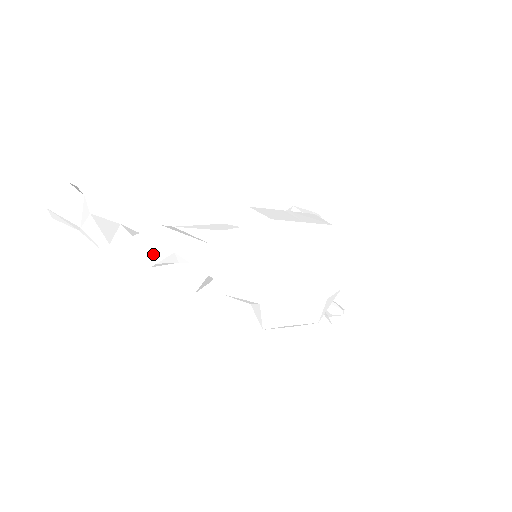
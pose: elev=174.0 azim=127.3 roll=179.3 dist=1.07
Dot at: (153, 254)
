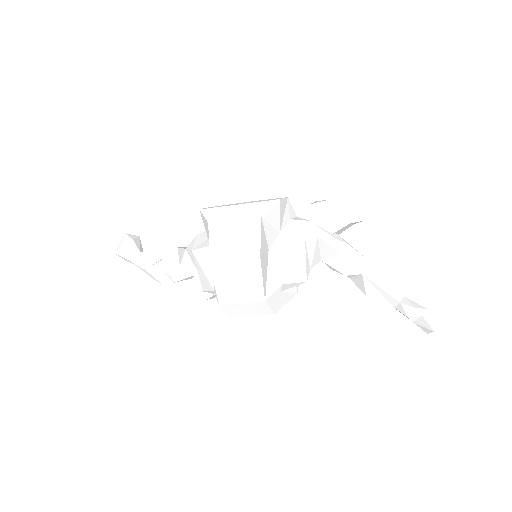
Dot at: (169, 270)
